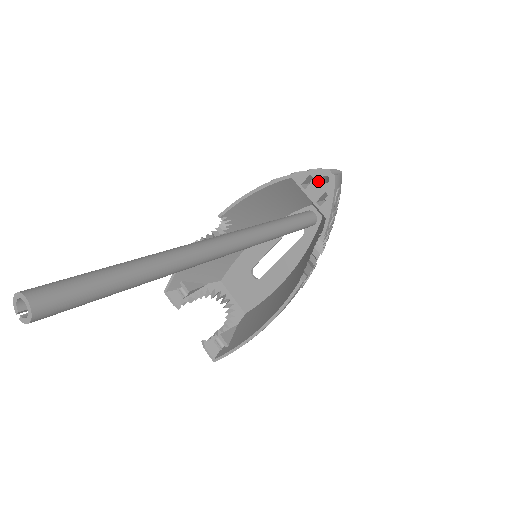
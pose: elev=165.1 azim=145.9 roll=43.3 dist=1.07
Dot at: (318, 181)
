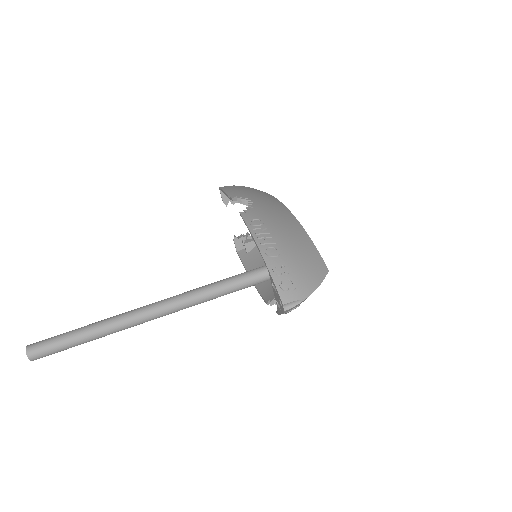
Dot at: (278, 297)
